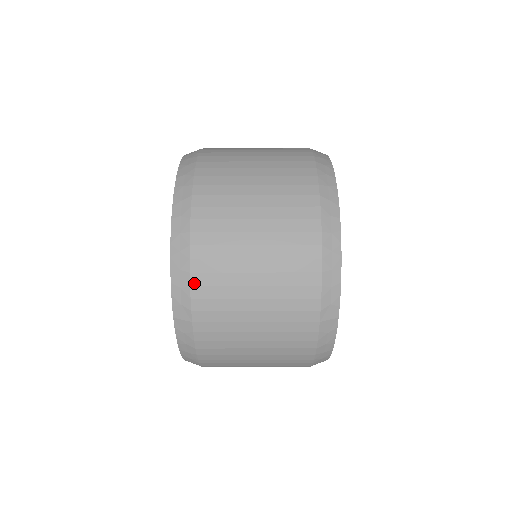
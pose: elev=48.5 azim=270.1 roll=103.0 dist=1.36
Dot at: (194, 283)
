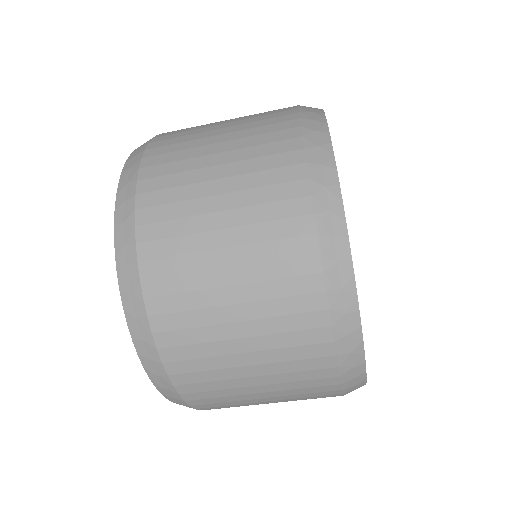
Dot at: occluded
